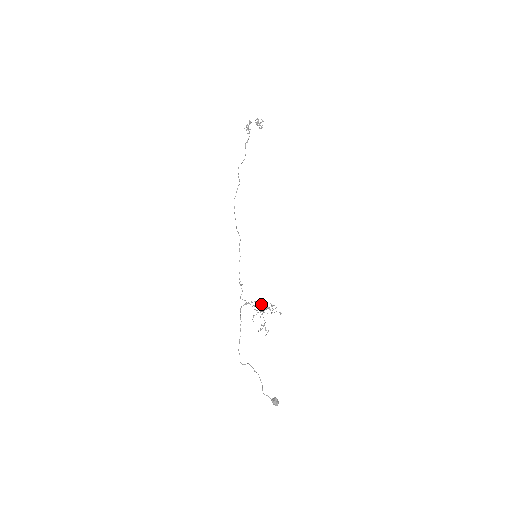
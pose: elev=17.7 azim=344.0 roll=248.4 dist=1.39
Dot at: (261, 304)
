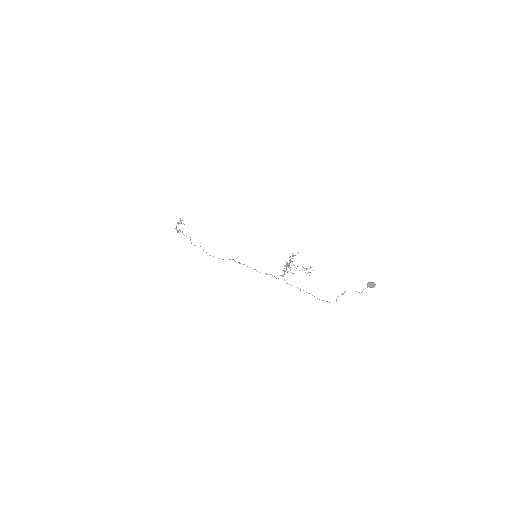
Dot at: occluded
